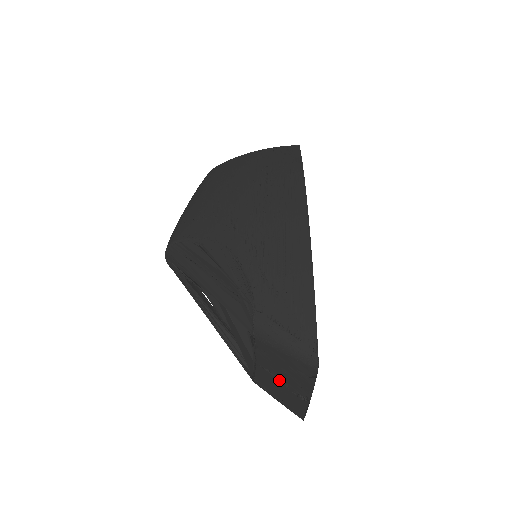
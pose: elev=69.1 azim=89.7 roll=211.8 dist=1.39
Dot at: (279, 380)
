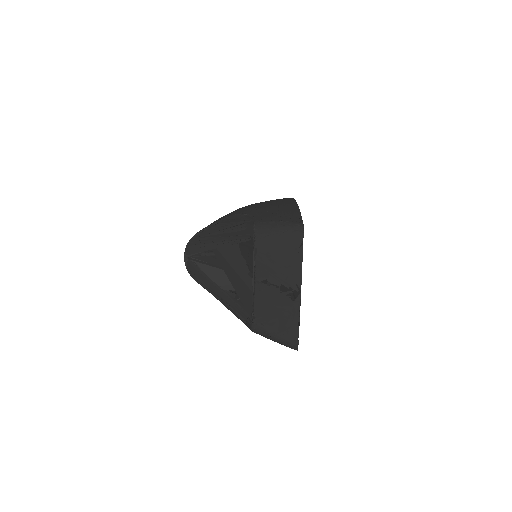
Dot at: (274, 287)
